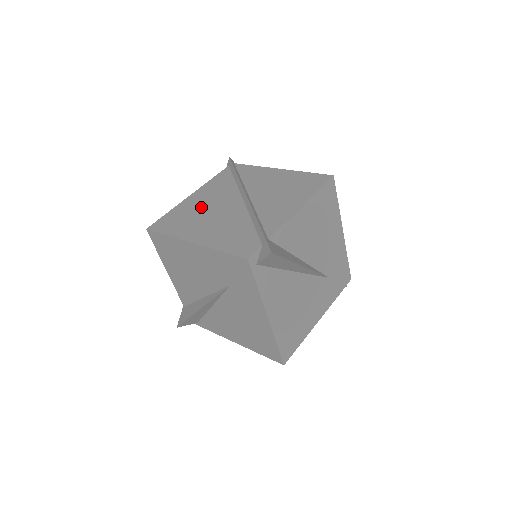
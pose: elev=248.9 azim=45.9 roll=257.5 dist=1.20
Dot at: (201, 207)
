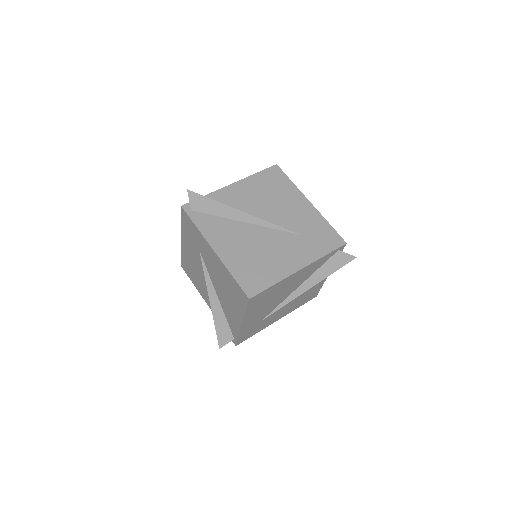
Dot at: occluded
